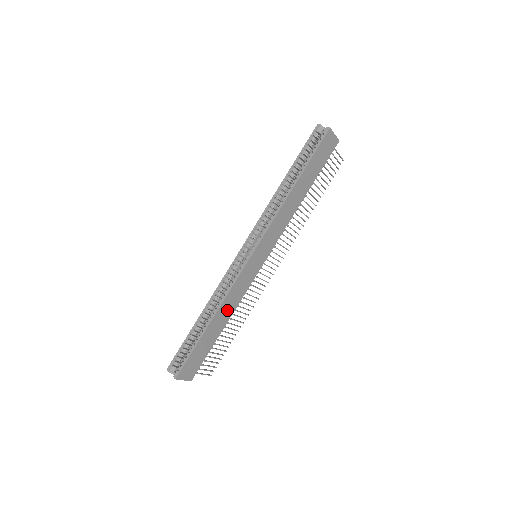
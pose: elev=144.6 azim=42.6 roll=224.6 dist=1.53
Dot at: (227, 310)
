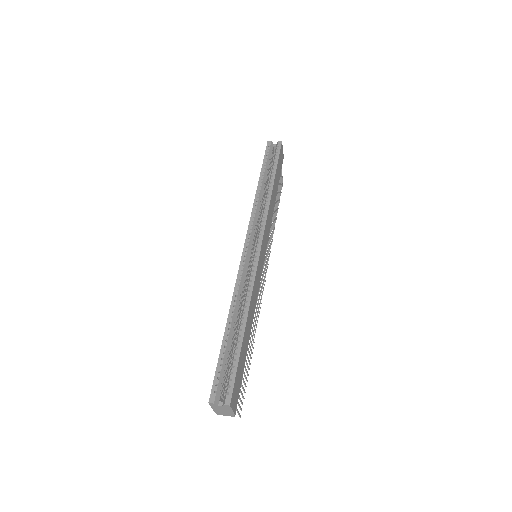
Dot at: (252, 313)
